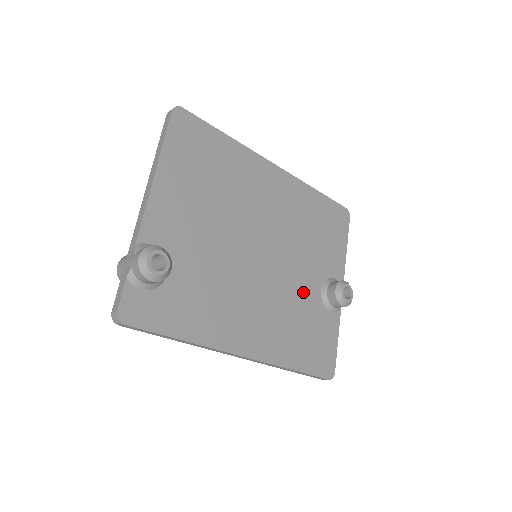
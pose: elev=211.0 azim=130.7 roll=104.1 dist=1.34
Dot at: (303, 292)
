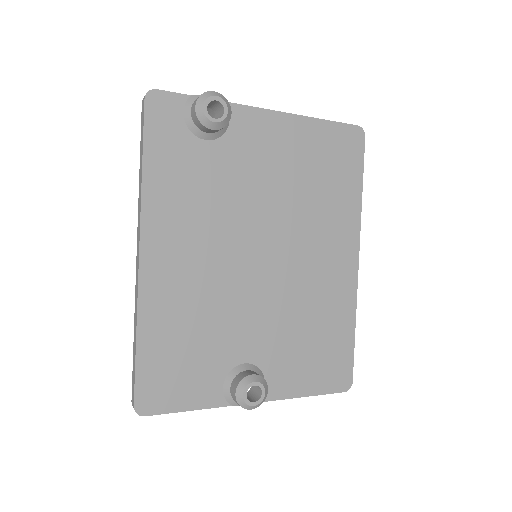
Dot at: (235, 333)
